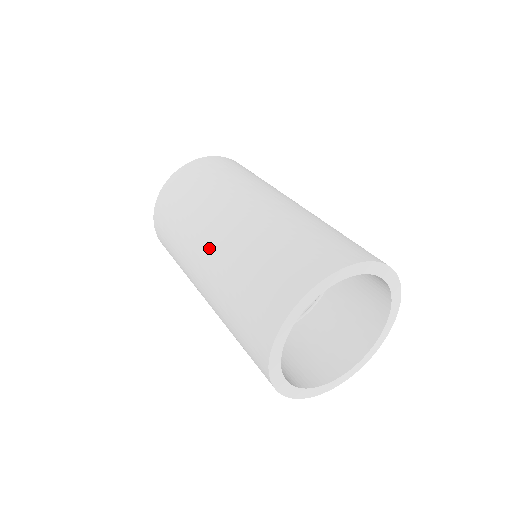
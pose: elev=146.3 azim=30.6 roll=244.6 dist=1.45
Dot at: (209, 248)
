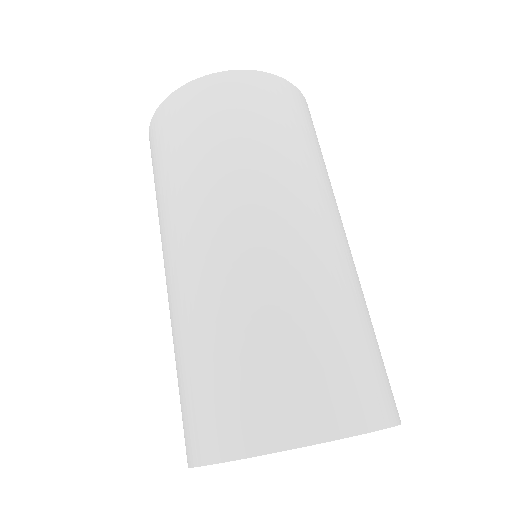
Dot at: (179, 265)
